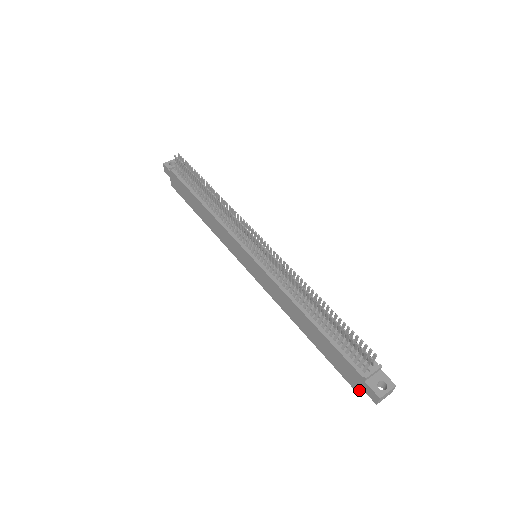
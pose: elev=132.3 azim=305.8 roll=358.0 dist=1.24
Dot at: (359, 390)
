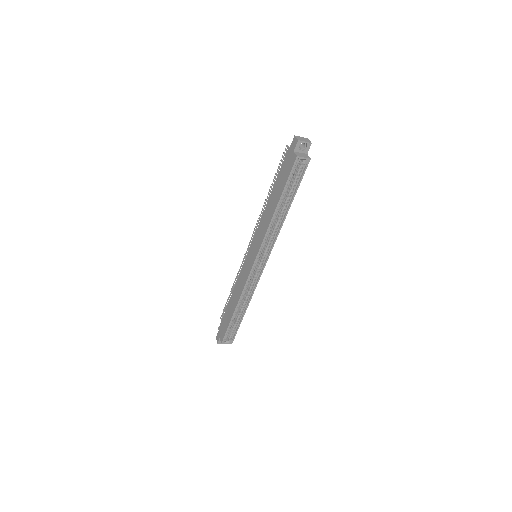
Dot at: (294, 156)
